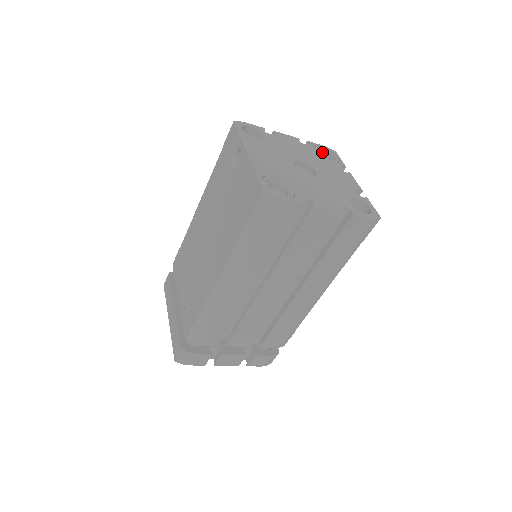
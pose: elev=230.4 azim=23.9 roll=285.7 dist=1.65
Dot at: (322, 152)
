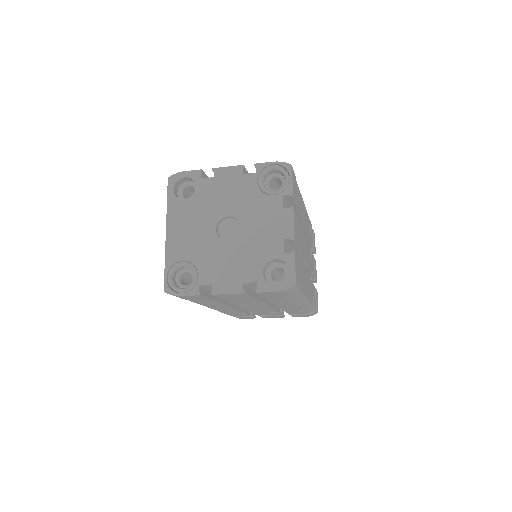
Dot at: (275, 171)
